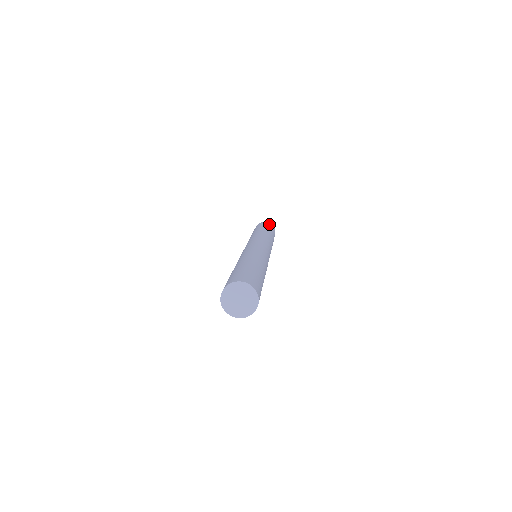
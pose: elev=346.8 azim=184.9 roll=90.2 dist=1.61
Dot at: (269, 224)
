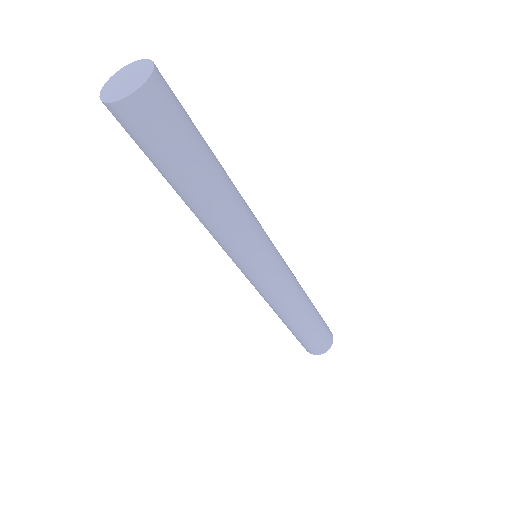
Dot at: occluded
